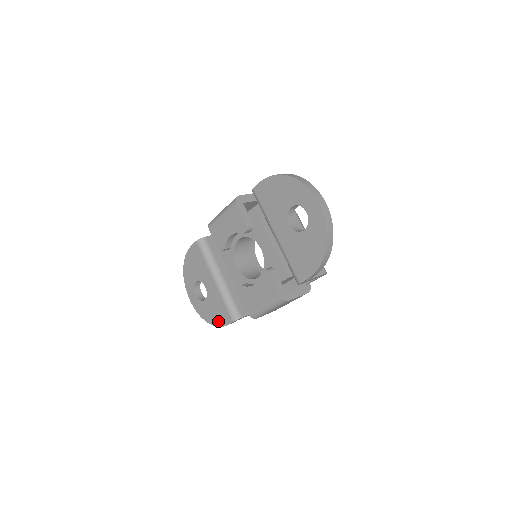
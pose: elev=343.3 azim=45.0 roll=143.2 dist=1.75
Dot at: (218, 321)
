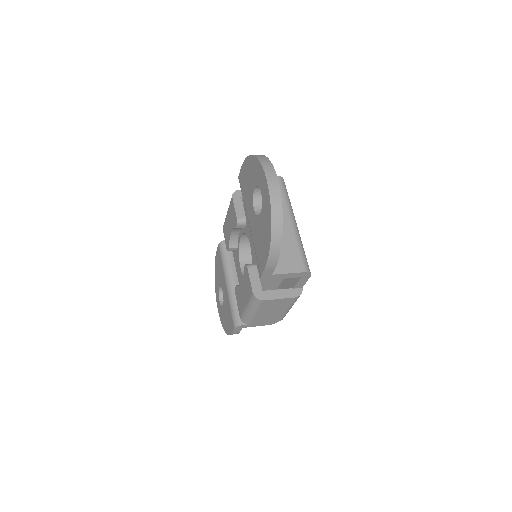
Dot at: (228, 328)
